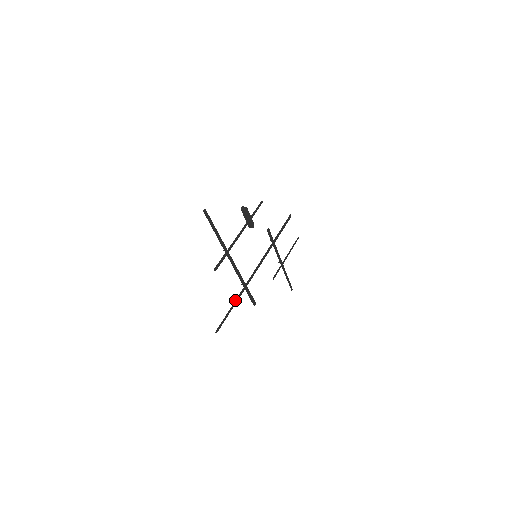
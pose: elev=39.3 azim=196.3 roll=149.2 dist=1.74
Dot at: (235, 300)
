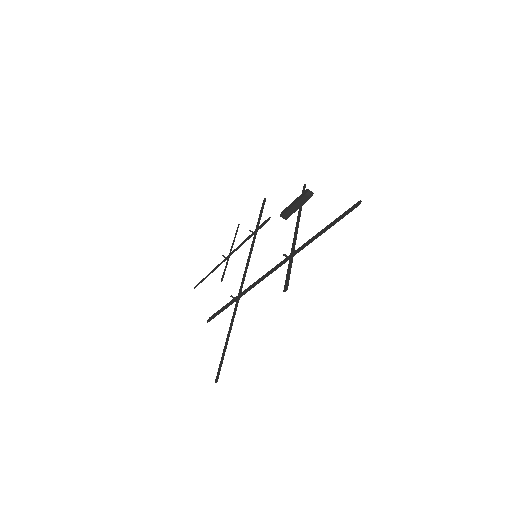
Dot at: (232, 324)
